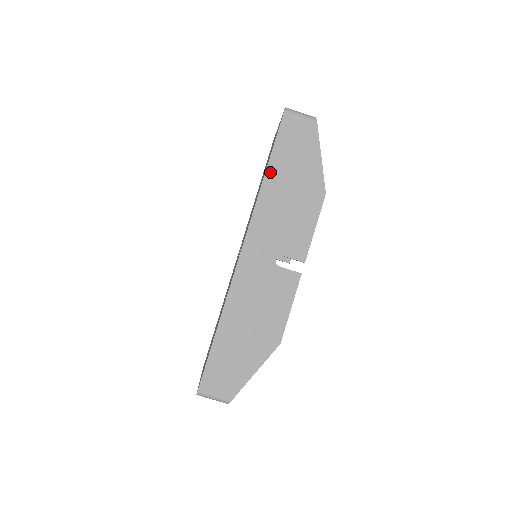
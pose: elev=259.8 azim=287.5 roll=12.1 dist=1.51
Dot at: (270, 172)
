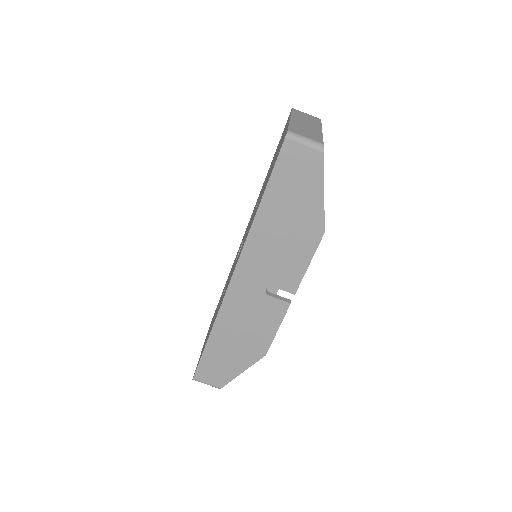
Dot at: (264, 206)
